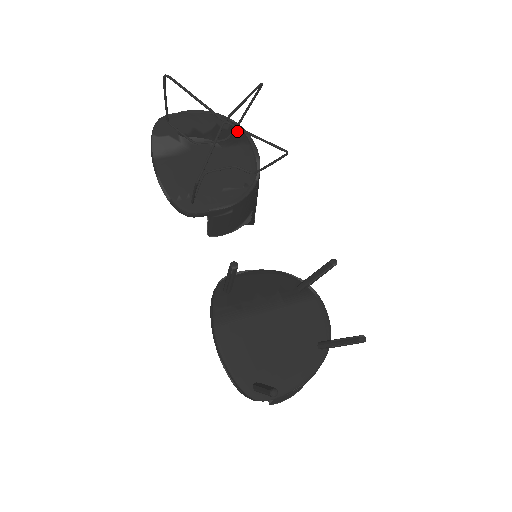
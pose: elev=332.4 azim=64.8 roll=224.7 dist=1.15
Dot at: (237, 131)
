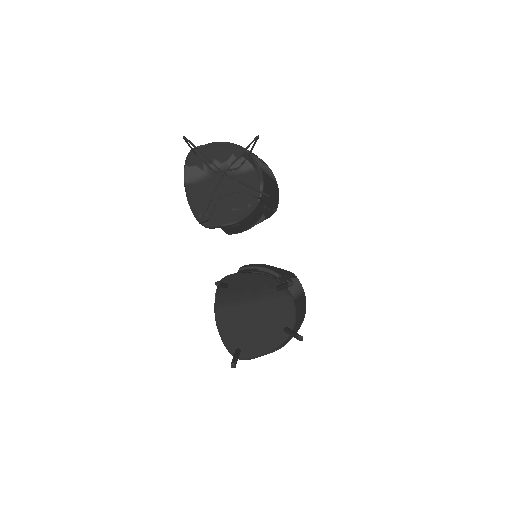
Dot at: (248, 160)
